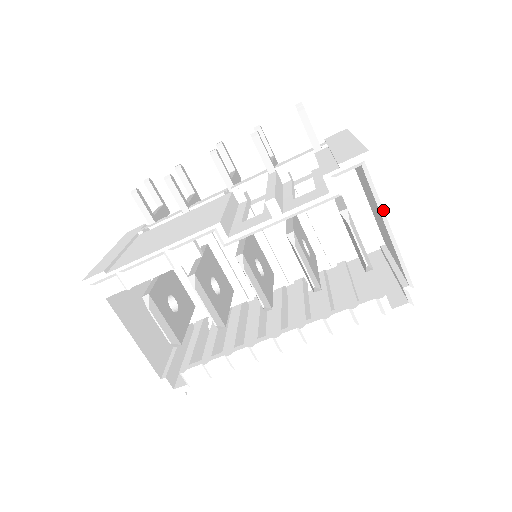
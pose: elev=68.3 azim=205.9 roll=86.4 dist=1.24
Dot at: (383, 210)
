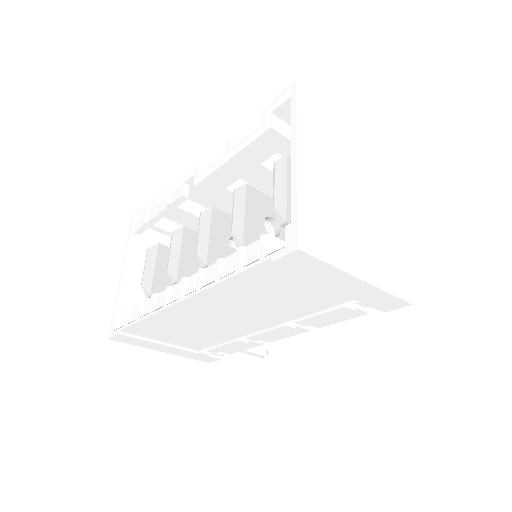
Dot at: (291, 132)
